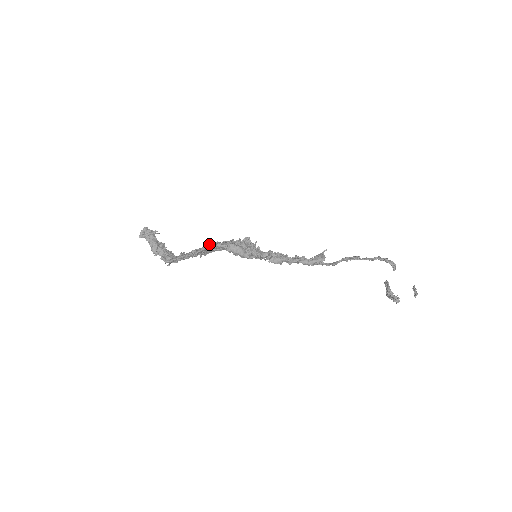
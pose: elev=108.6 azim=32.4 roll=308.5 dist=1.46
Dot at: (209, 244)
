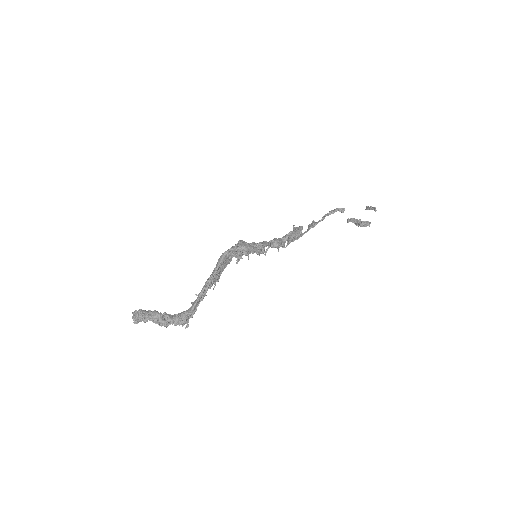
Dot at: (220, 256)
